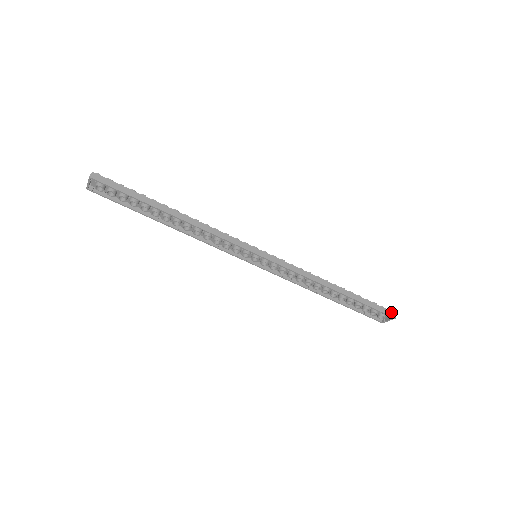
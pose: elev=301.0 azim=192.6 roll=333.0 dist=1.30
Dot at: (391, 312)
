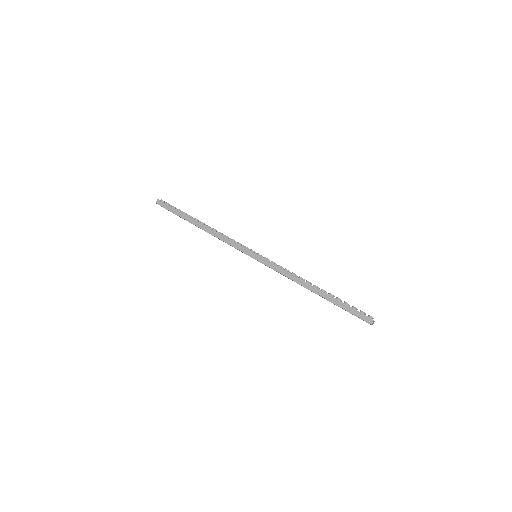
Dot at: (368, 318)
